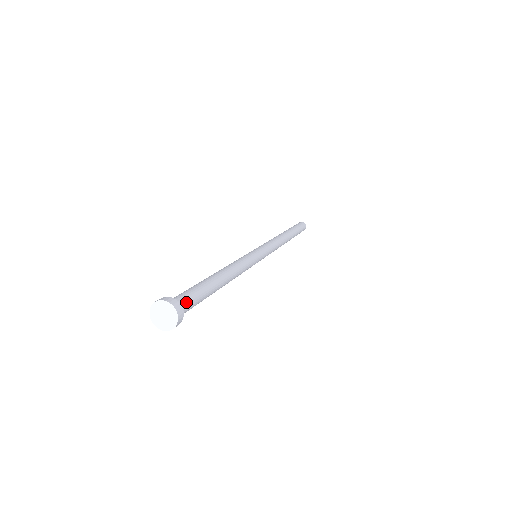
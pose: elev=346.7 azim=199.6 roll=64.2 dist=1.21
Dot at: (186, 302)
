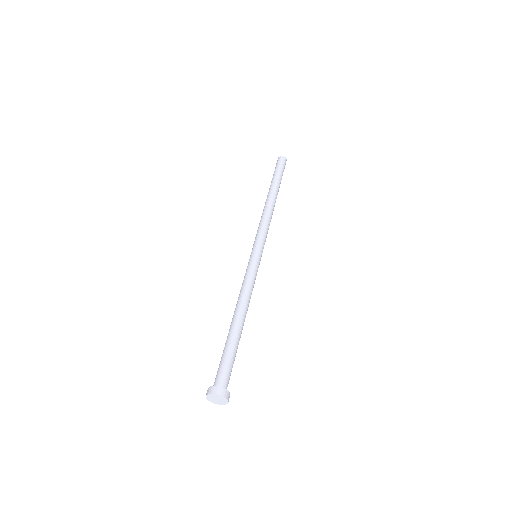
Dot at: (222, 376)
